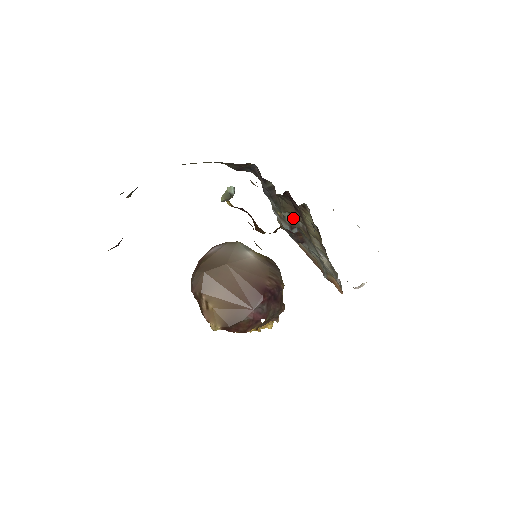
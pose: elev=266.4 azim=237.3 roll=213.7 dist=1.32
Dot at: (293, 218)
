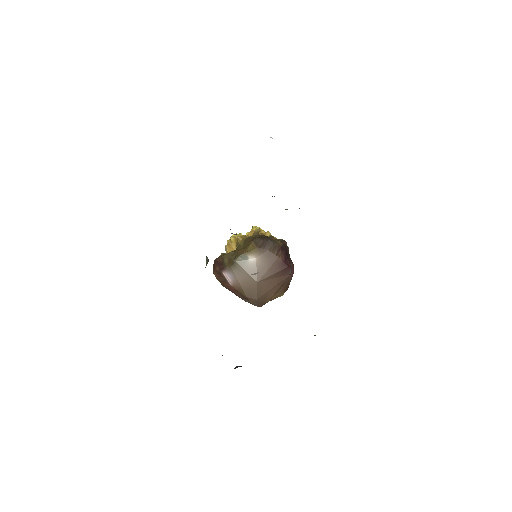
Dot at: occluded
